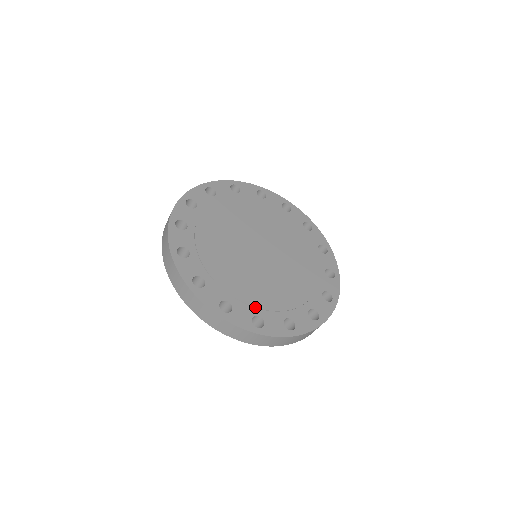
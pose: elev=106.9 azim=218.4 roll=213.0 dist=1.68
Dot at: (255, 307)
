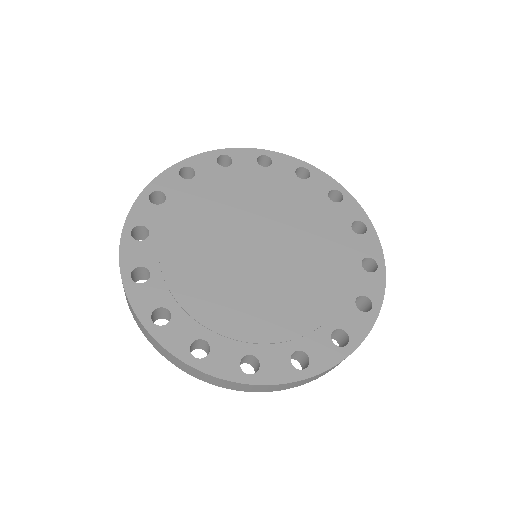
Dot at: (287, 341)
